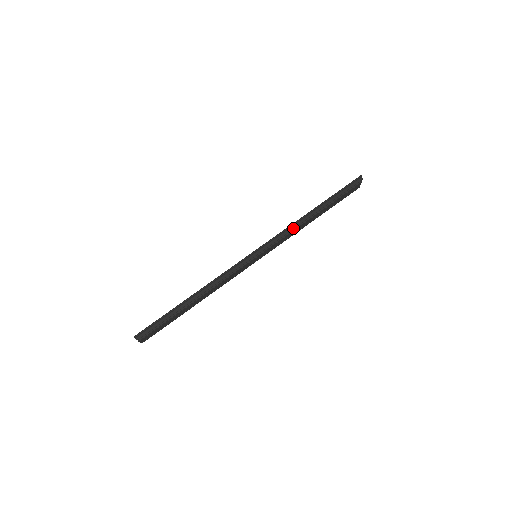
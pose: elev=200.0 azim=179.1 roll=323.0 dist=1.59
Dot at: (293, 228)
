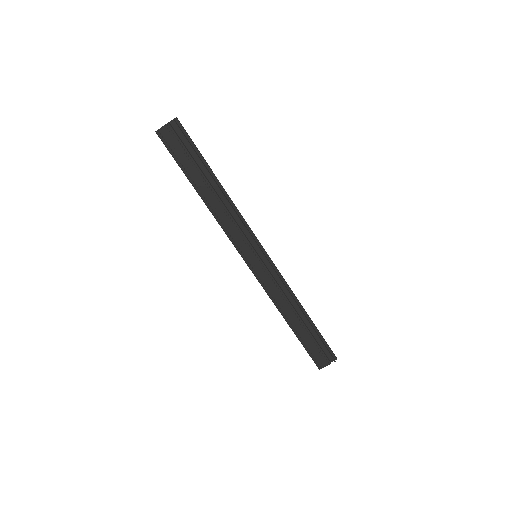
Dot at: (289, 291)
